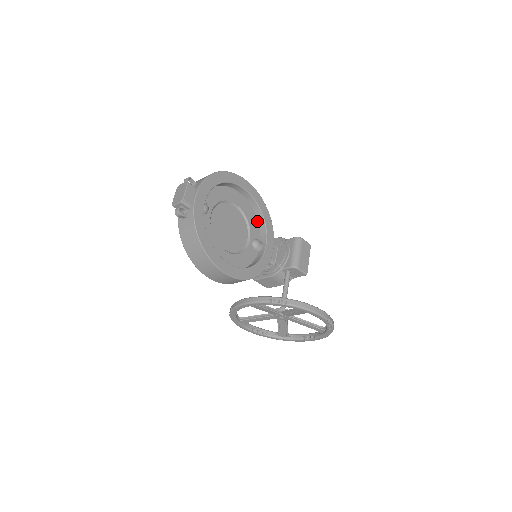
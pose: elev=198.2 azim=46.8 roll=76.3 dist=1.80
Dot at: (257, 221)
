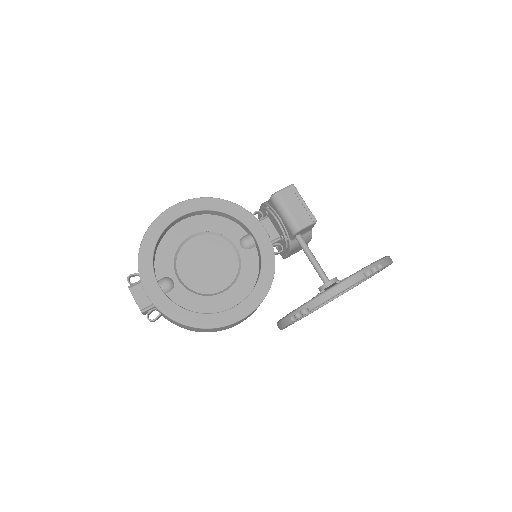
Dot at: (226, 219)
